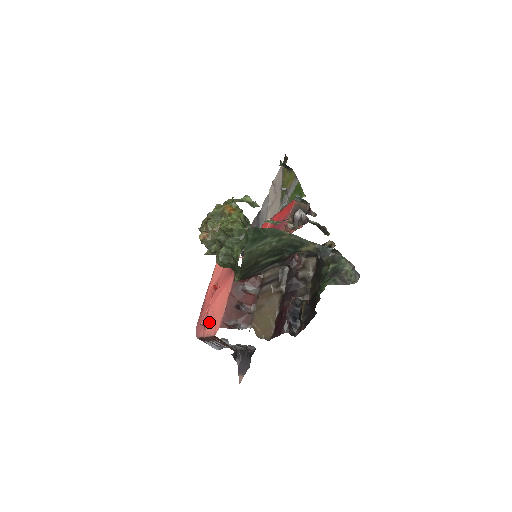
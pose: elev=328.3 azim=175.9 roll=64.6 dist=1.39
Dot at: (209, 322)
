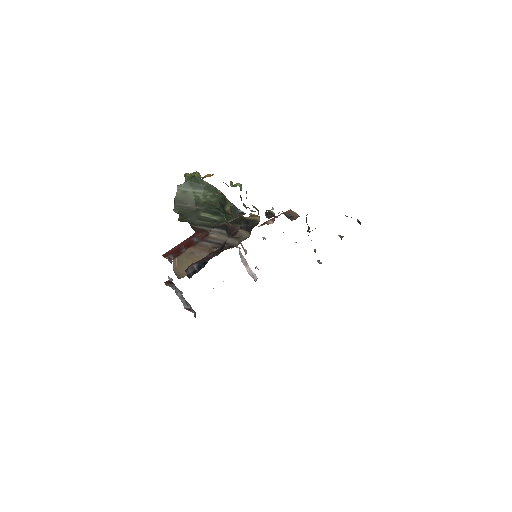
Dot at: occluded
